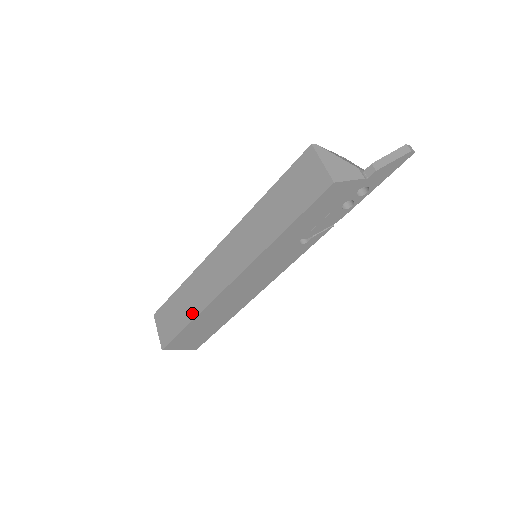
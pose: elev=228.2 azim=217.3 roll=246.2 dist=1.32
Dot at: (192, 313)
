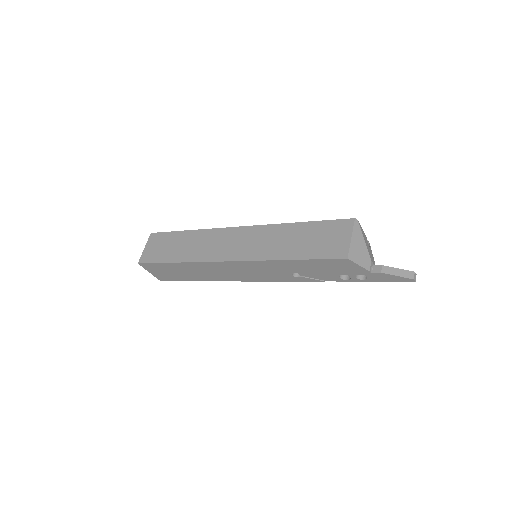
Dot at: (180, 257)
